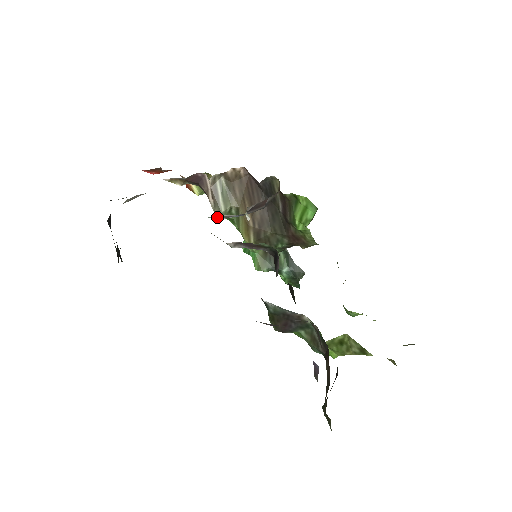
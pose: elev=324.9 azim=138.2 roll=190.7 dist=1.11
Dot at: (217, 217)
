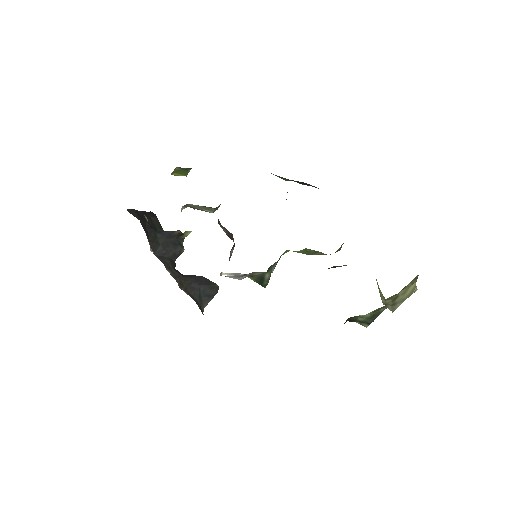
Dot at: occluded
